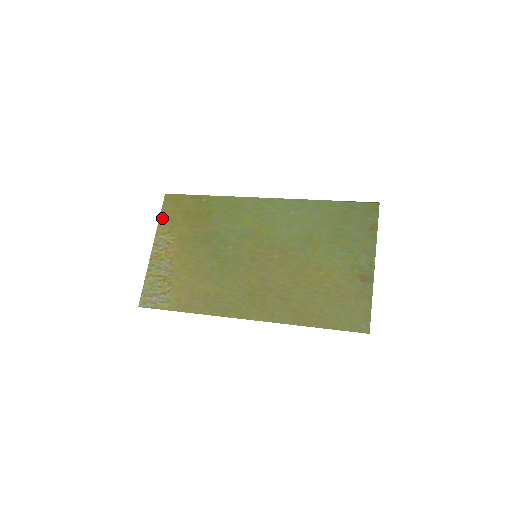
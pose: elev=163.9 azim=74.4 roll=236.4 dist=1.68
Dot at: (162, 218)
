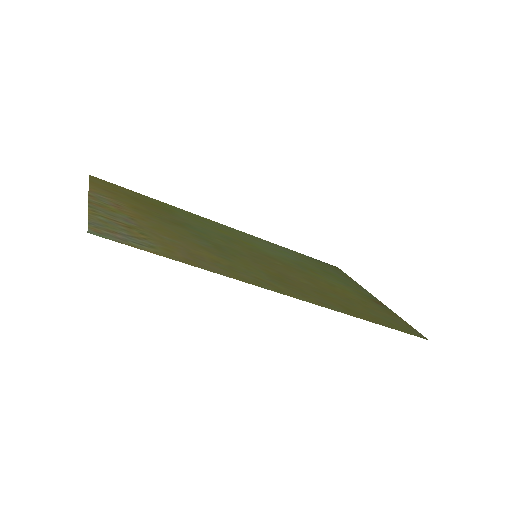
Dot at: (94, 185)
